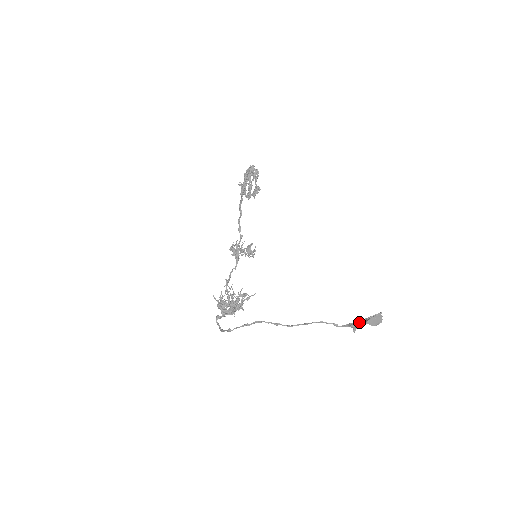
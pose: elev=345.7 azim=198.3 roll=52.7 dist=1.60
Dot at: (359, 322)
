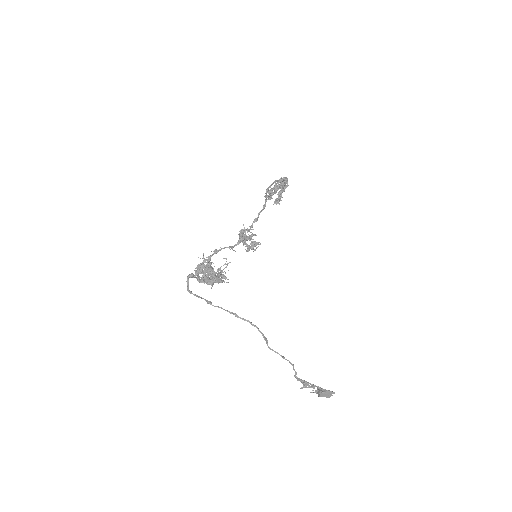
Dot at: (312, 385)
